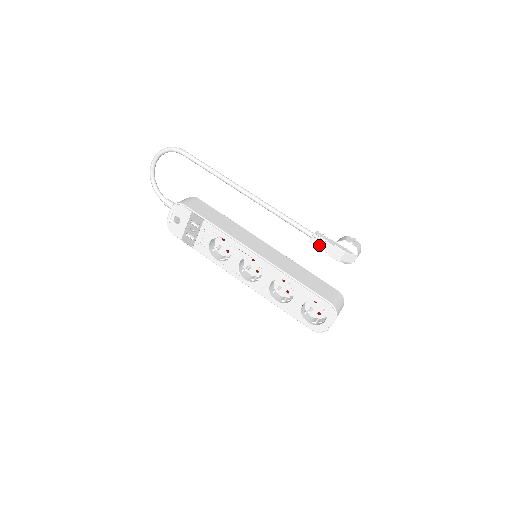
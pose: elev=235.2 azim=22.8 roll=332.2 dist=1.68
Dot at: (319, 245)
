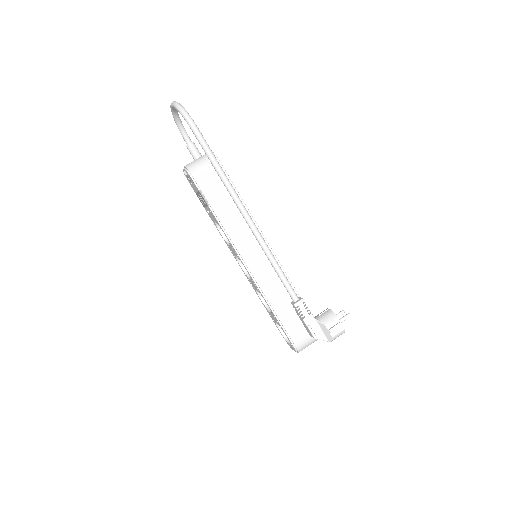
Dot at: (297, 313)
